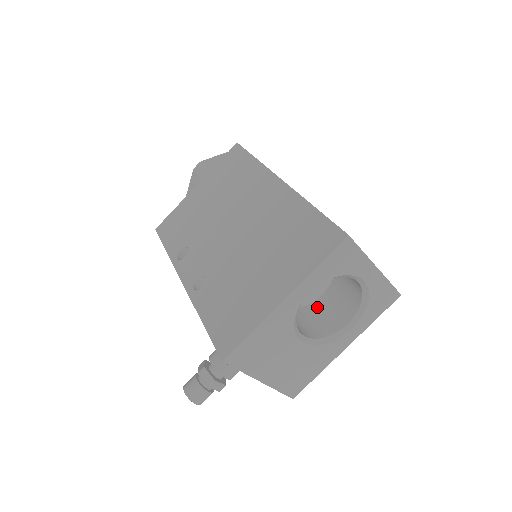
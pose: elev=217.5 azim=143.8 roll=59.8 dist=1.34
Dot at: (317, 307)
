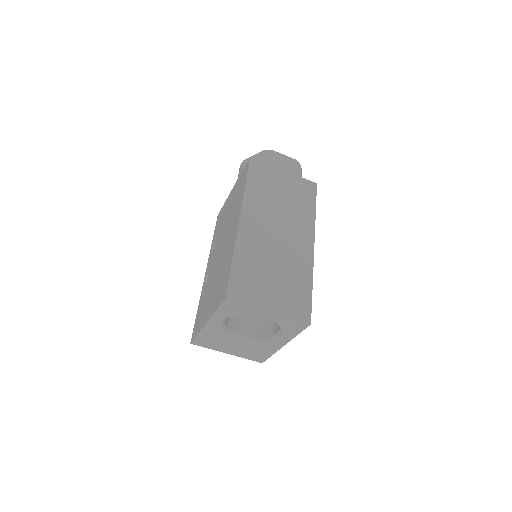
Dot at: occluded
